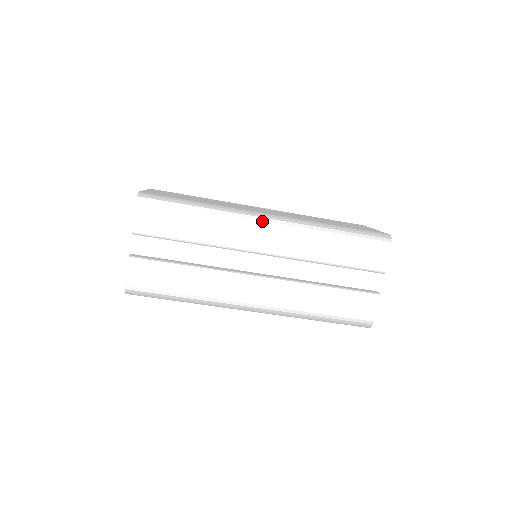
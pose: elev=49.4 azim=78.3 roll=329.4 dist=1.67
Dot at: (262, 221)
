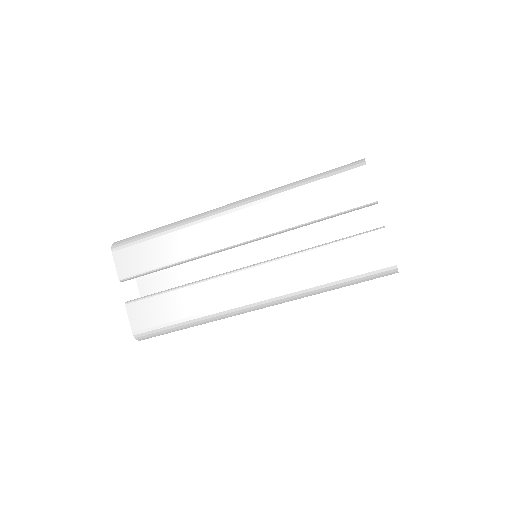
Dot at: (222, 213)
